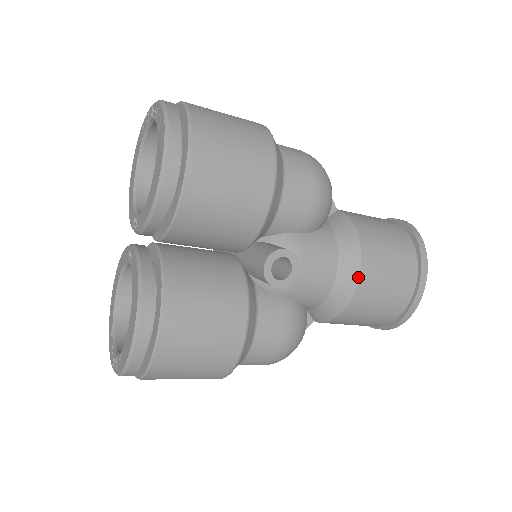
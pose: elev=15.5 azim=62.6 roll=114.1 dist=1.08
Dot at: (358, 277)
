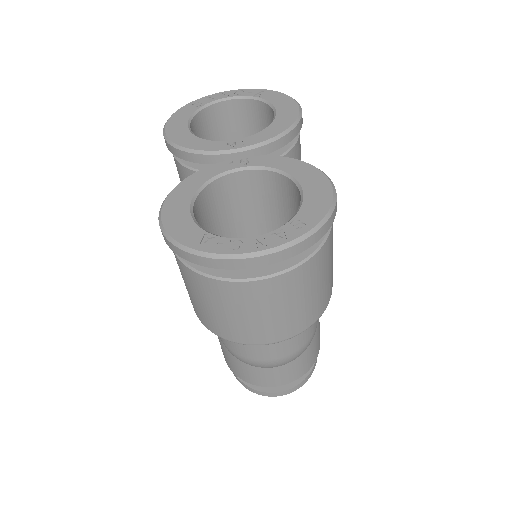
Dot at: occluded
